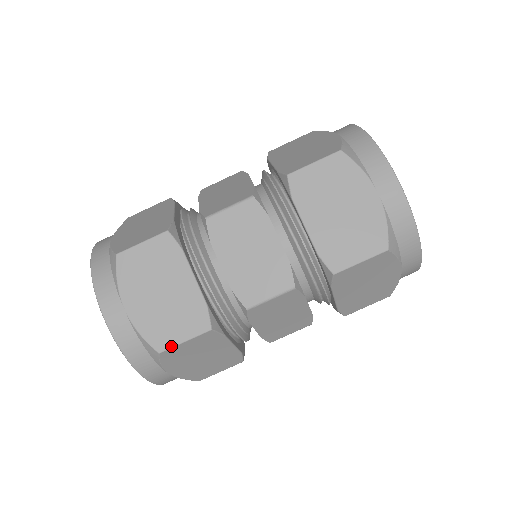
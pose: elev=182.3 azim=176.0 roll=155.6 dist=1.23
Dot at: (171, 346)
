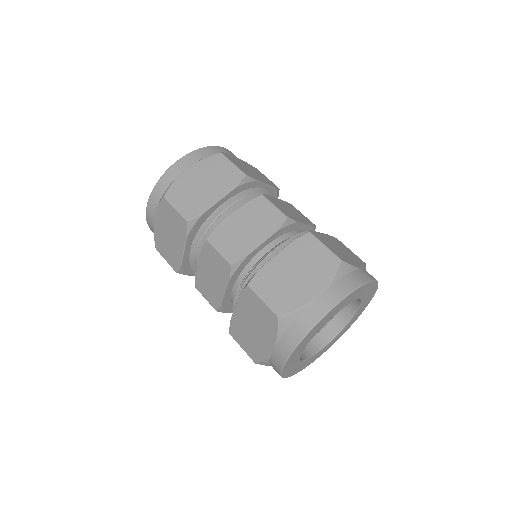
Dot at: (161, 254)
